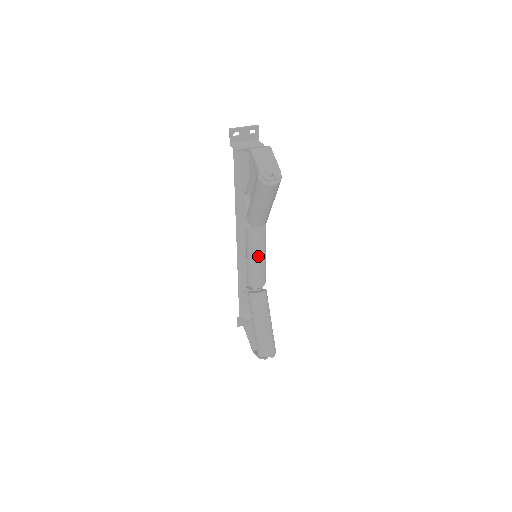
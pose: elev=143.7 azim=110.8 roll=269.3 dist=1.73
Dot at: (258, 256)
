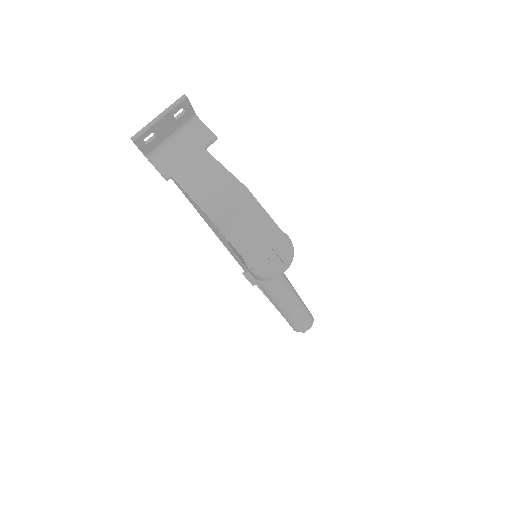
Dot at: occluded
